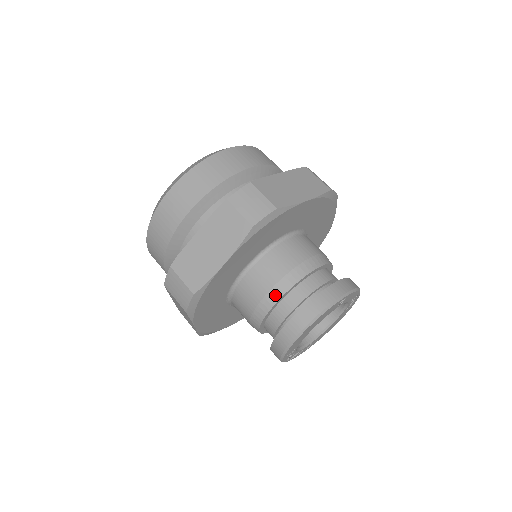
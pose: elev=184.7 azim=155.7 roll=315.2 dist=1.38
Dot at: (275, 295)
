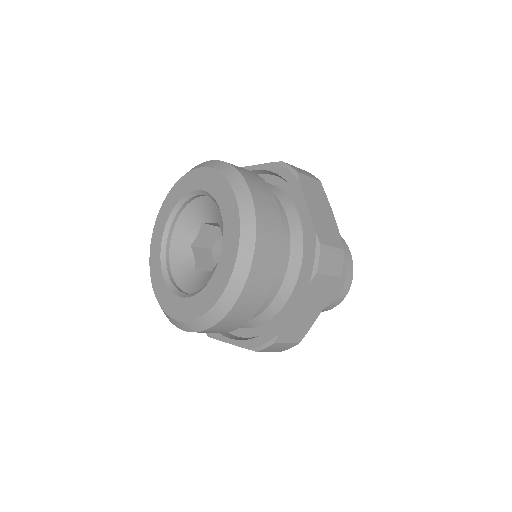
Dot at: occluded
